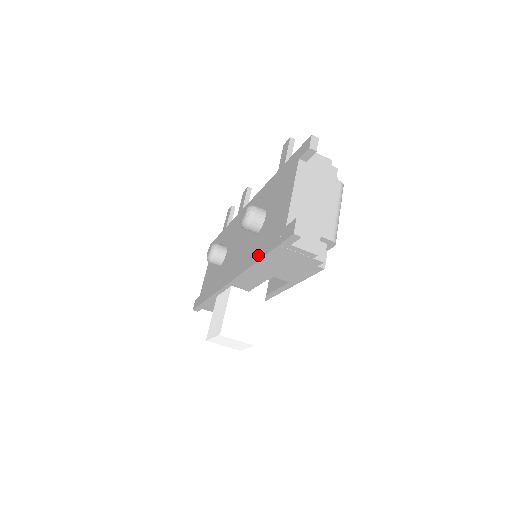
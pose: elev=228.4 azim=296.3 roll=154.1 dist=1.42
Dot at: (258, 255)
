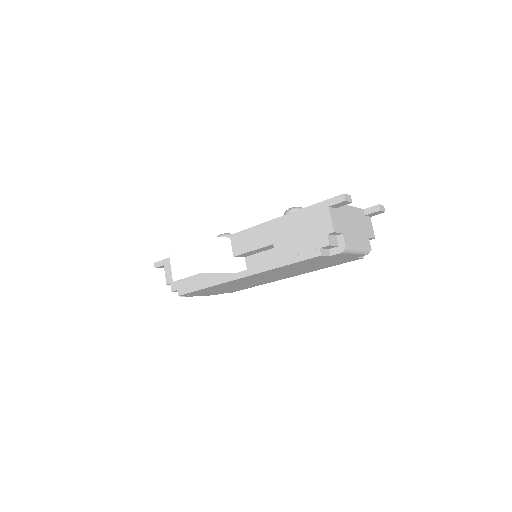
Dot at: occluded
